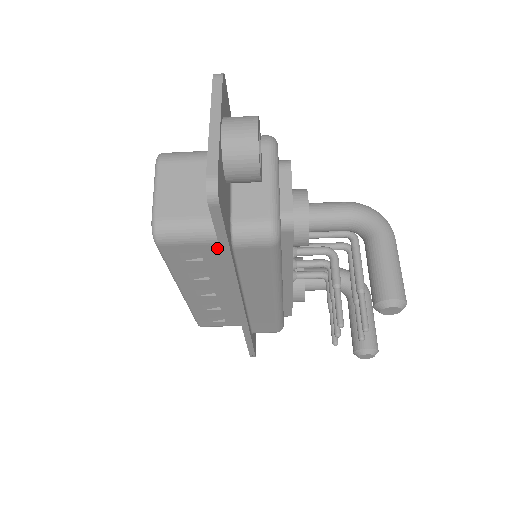
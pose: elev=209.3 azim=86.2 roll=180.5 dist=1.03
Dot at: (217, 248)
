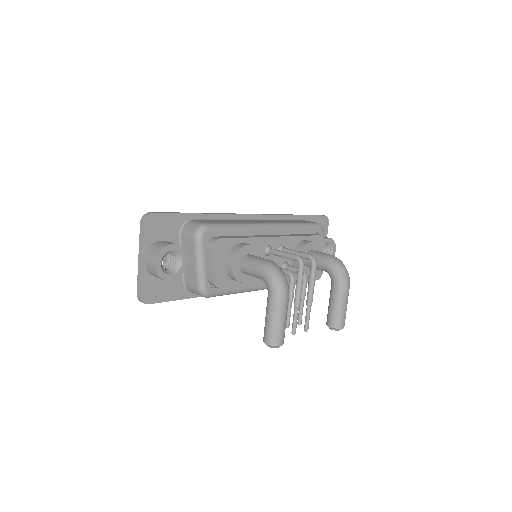
Dot at: occluded
